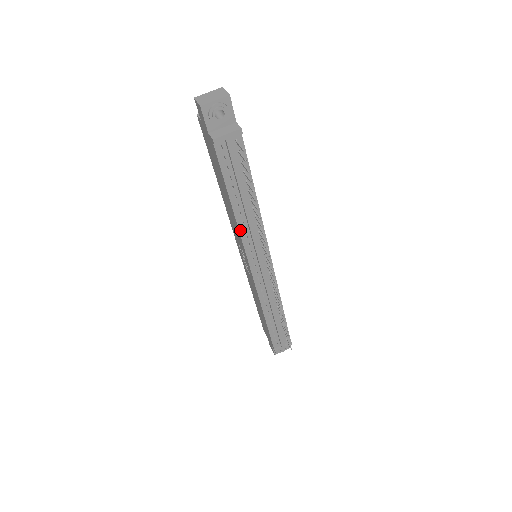
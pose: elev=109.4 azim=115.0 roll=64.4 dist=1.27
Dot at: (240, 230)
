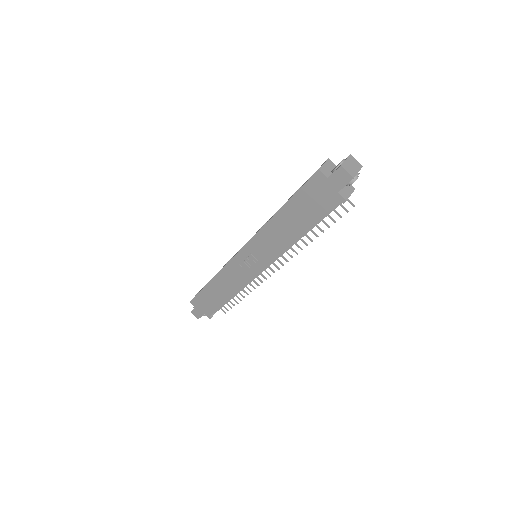
Dot at: occluded
